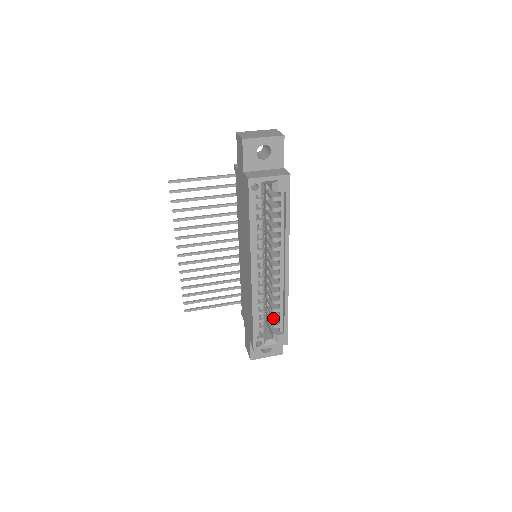
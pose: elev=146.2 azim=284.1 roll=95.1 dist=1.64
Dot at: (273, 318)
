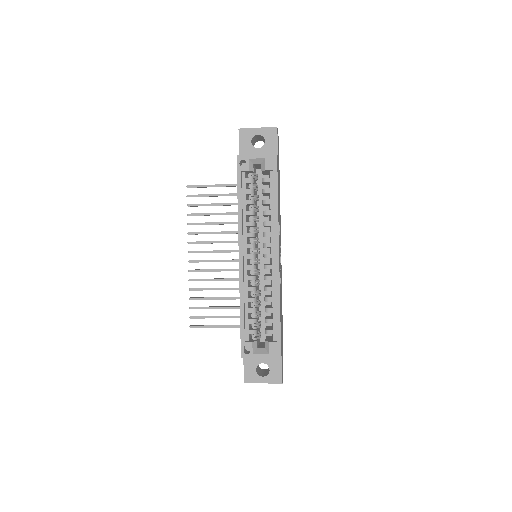
Dot at: (265, 321)
